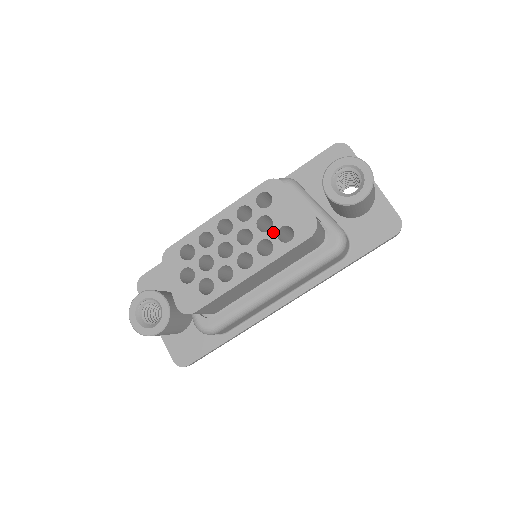
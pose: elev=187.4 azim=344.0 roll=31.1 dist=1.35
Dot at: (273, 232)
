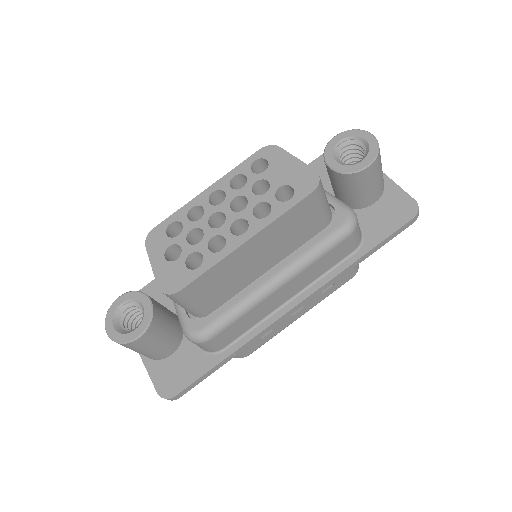
Dot at: (270, 194)
